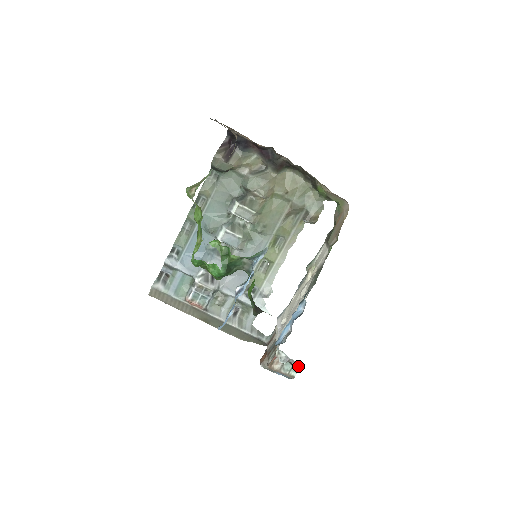
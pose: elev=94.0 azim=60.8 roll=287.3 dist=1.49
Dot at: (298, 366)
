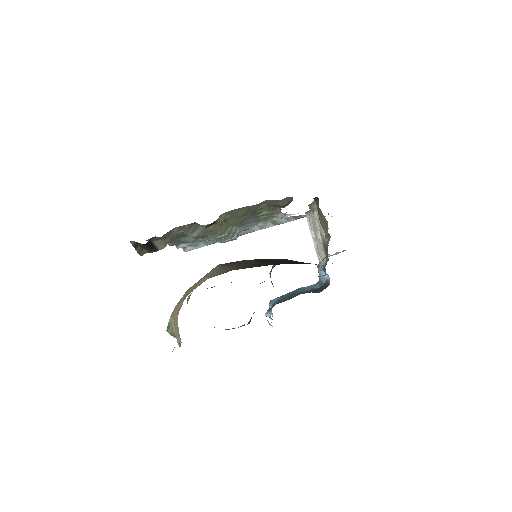
Dot at: occluded
